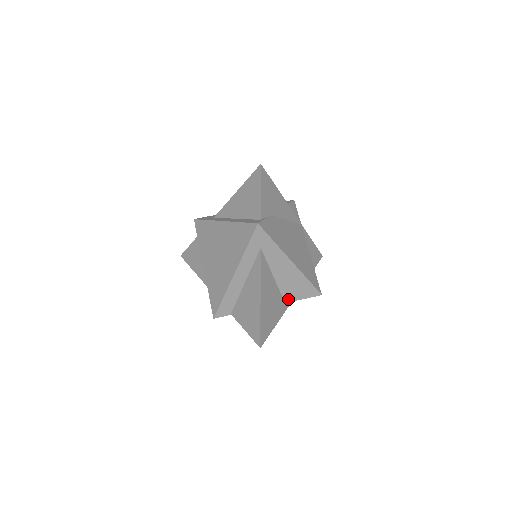
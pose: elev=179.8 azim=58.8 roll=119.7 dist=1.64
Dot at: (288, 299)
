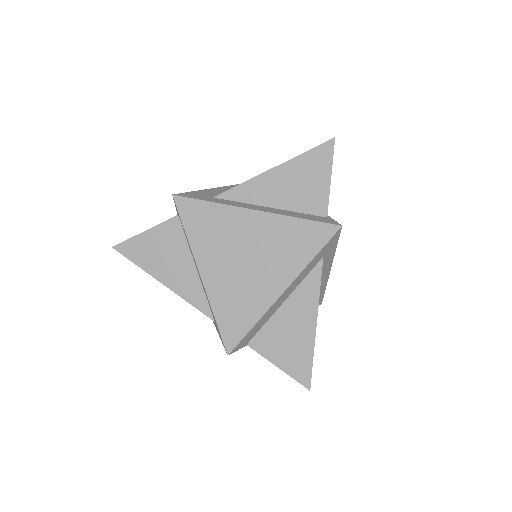
Dot at: occluded
